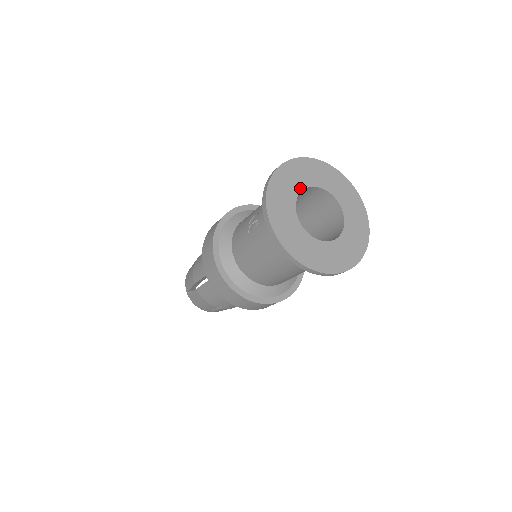
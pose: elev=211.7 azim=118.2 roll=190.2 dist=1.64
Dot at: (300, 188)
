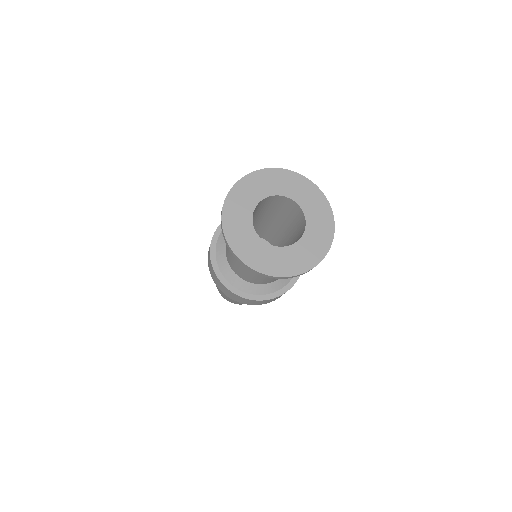
Dot at: (257, 200)
